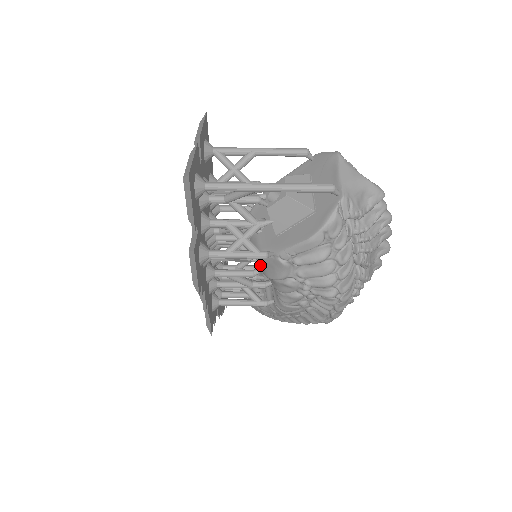
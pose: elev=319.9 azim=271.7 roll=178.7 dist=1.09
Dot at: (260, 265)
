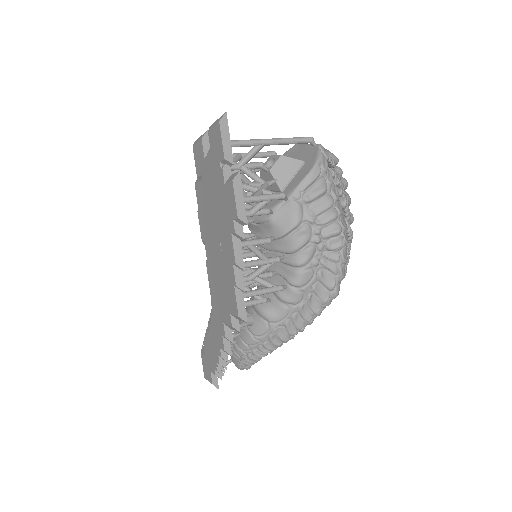
Dot at: (272, 233)
